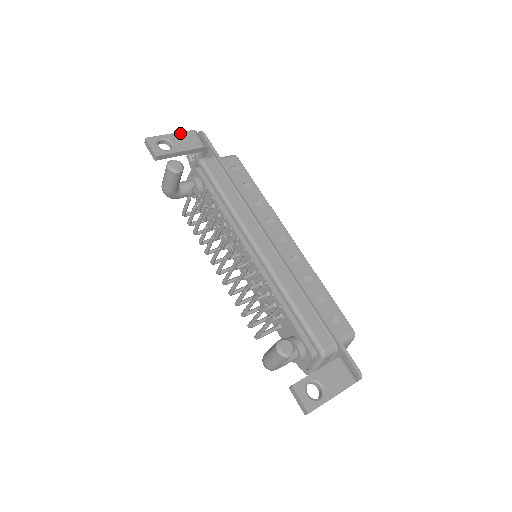
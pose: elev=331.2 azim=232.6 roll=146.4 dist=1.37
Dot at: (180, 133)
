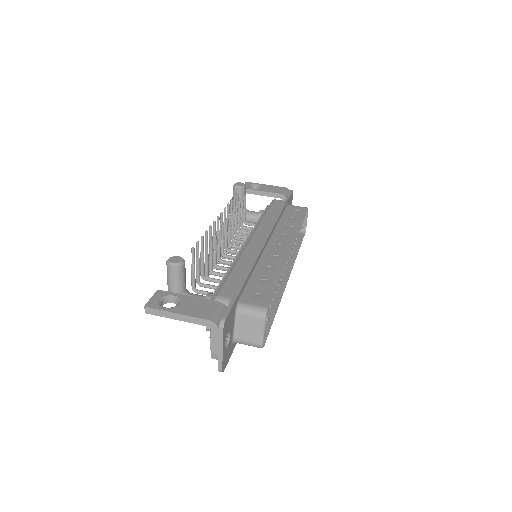
Dot at: (274, 186)
